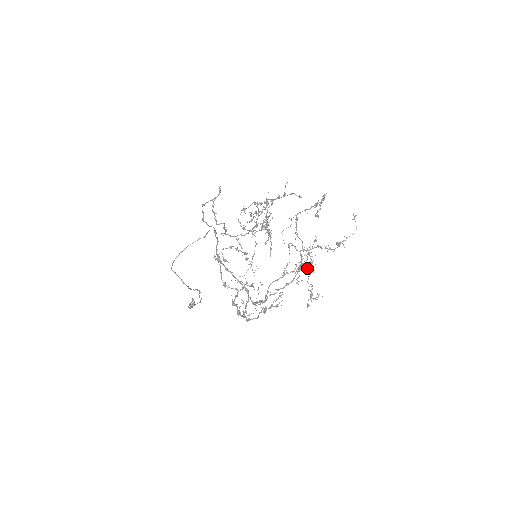
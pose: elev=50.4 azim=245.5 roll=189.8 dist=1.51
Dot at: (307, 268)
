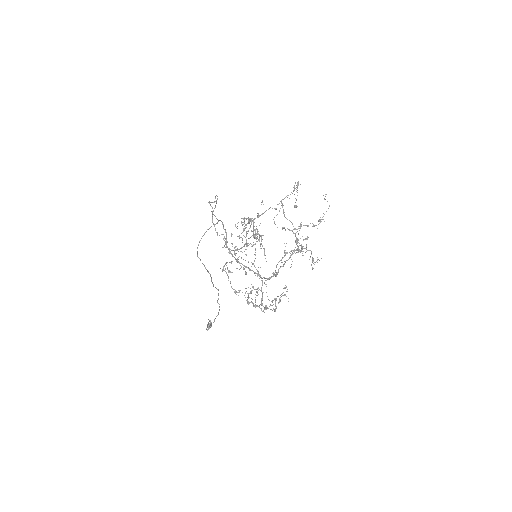
Dot at: occluded
